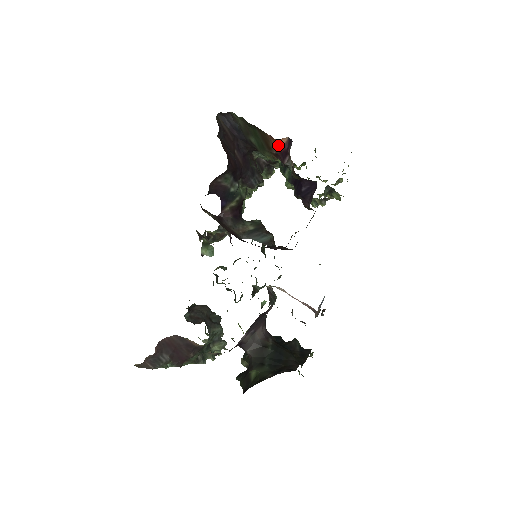
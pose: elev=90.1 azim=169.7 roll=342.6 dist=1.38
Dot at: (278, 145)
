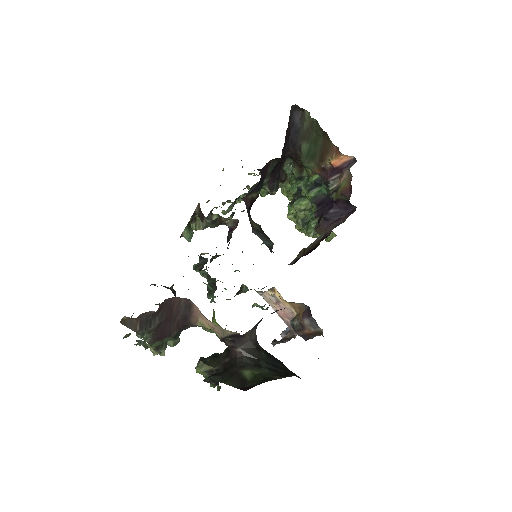
Dot at: (338, 160)
